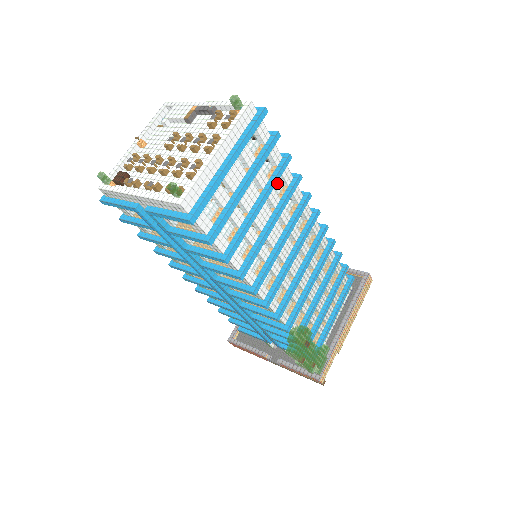
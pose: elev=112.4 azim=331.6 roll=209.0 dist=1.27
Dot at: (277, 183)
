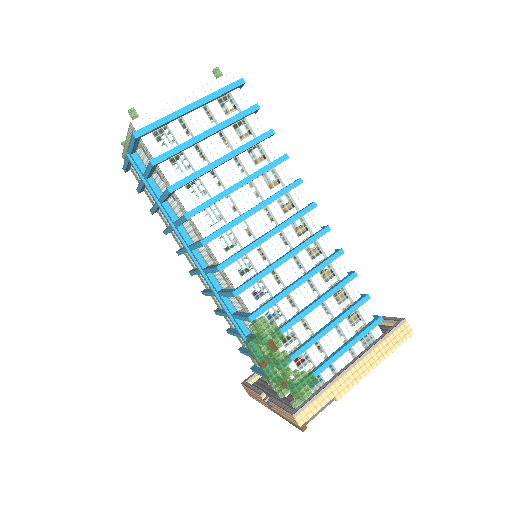
Dot at: (255, 153)
